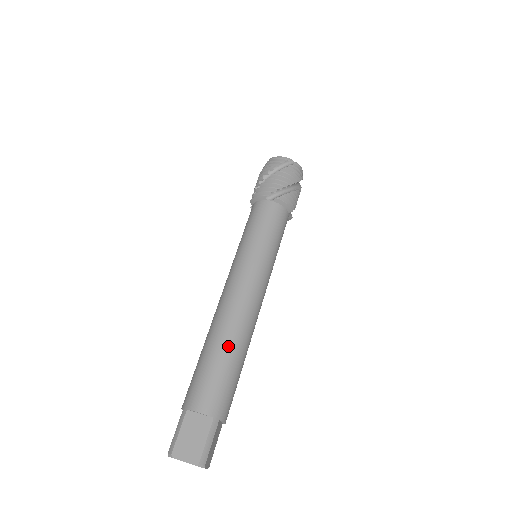
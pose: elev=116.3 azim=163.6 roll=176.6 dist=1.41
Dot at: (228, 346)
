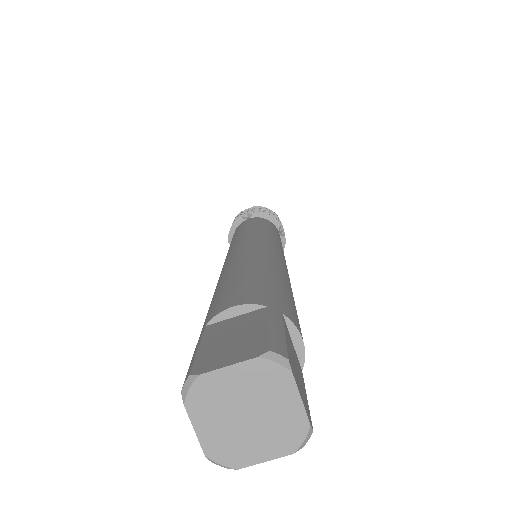
Dot at: (251, 263)
